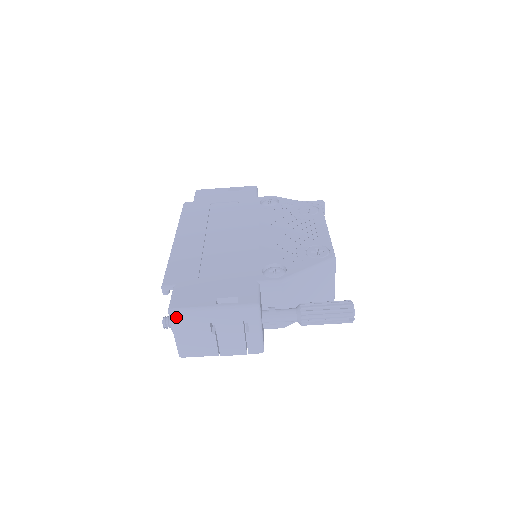
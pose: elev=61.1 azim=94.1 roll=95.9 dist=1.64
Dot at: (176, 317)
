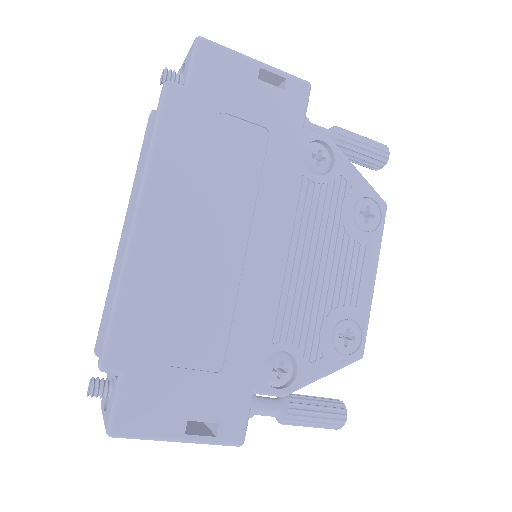
Dot at: occluded
